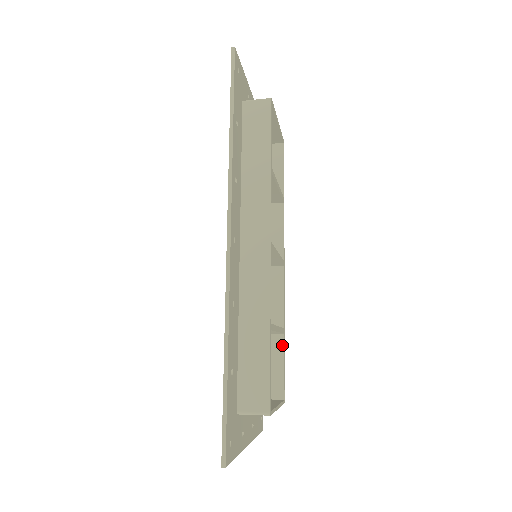
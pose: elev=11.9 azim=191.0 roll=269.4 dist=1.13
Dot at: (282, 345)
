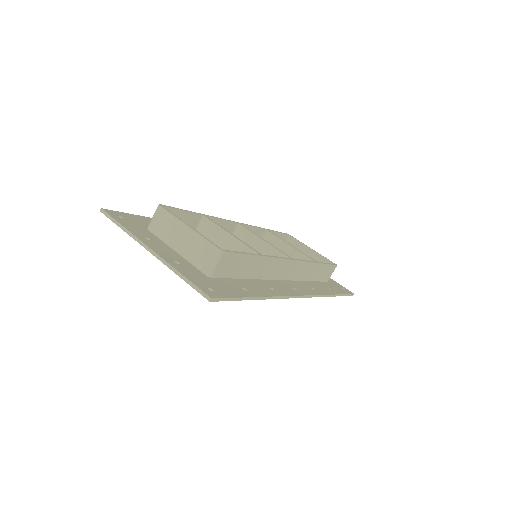
Dot at: occluded
